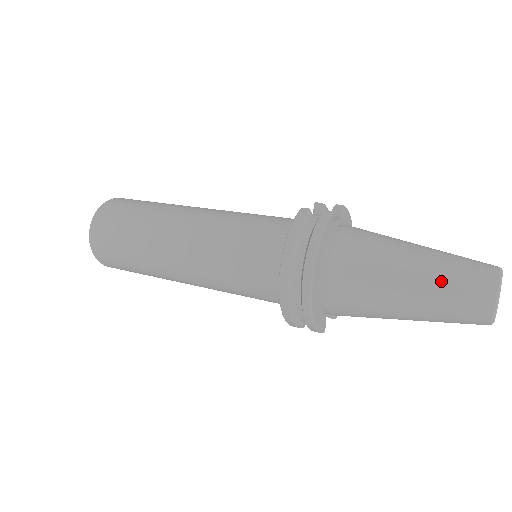
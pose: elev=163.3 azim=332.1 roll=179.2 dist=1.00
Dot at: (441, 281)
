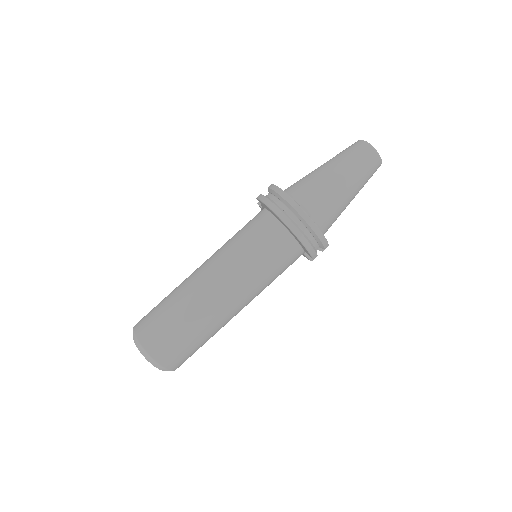
Dot at: (345, 159)
